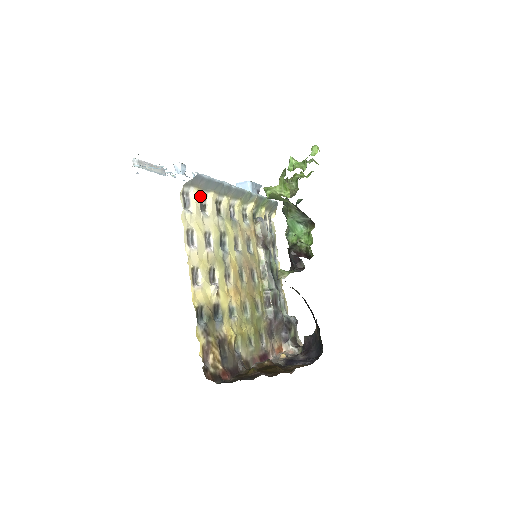
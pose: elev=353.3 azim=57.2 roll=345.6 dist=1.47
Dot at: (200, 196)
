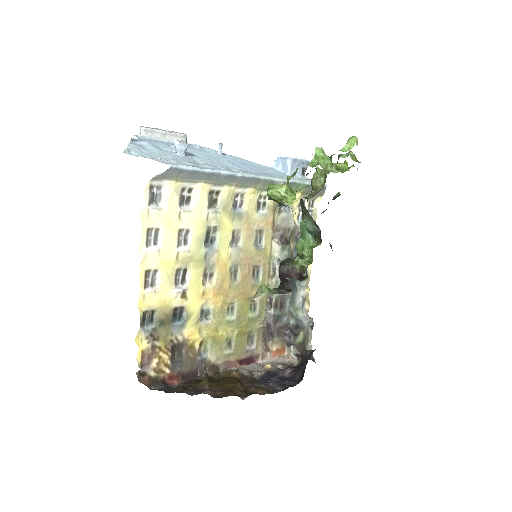
Dot at: (182, 188)
